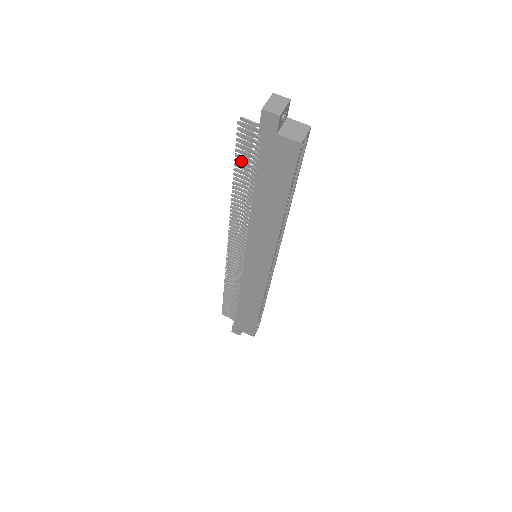
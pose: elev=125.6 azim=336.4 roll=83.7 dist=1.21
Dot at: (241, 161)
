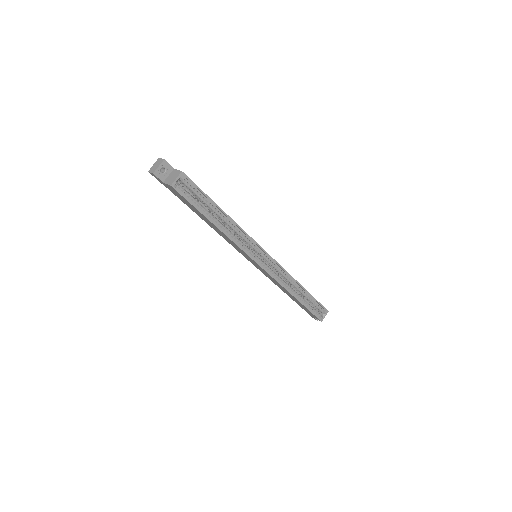
Dot at: occluded
